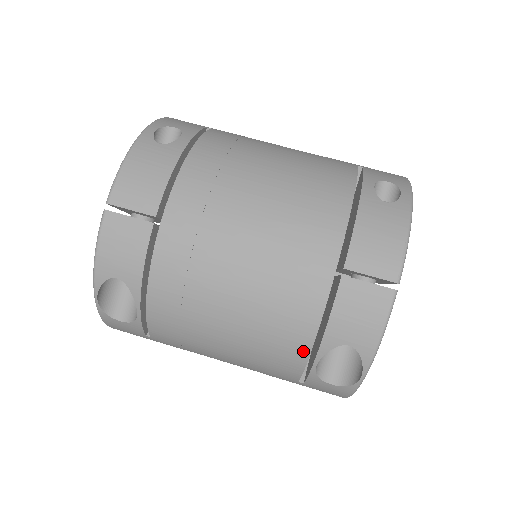
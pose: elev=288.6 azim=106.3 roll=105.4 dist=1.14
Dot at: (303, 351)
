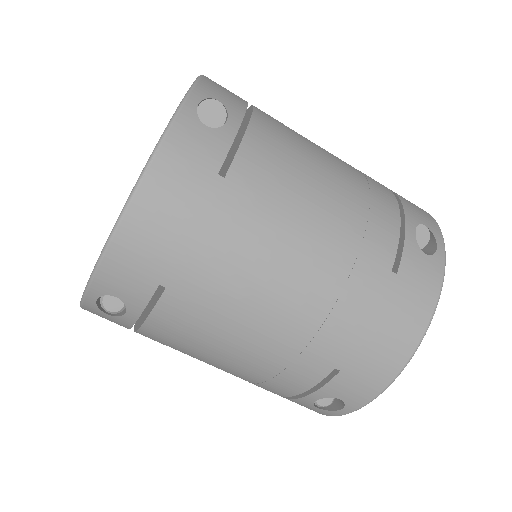
Dot at: occluded
